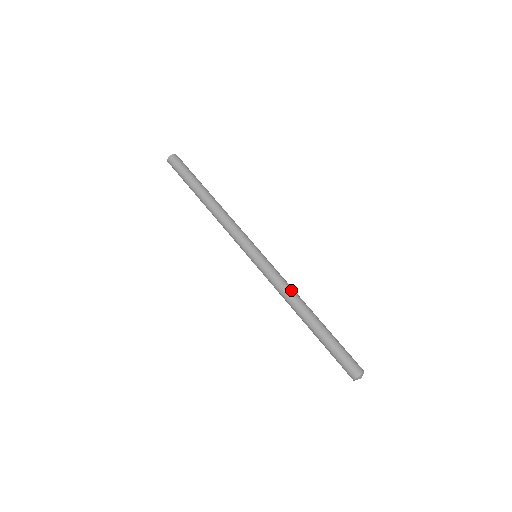
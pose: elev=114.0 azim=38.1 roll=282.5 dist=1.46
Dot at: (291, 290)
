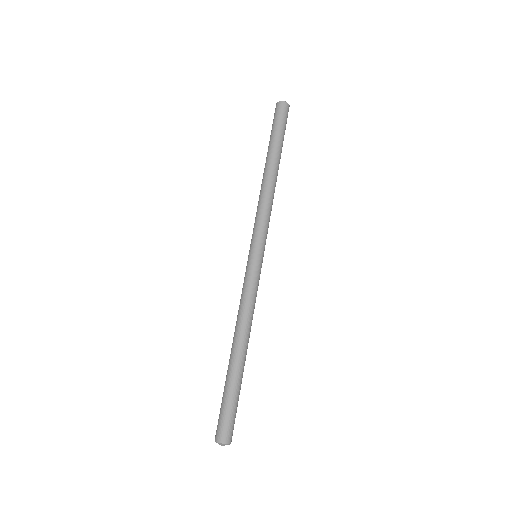
Dot at: (247, 314)
